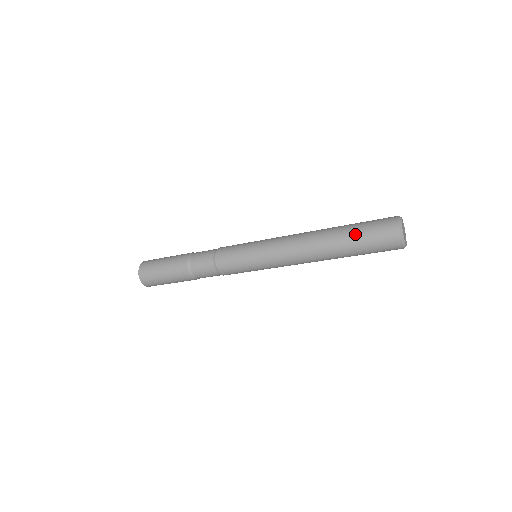
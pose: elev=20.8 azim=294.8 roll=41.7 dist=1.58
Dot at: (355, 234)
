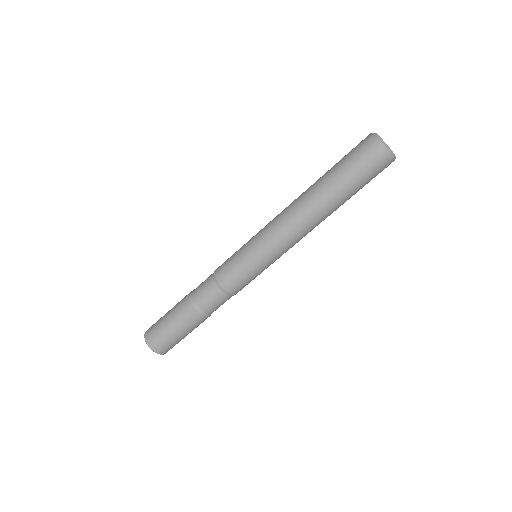
Dot at: occluded
